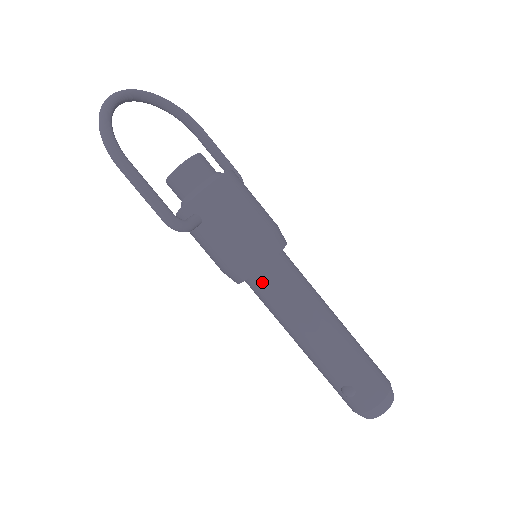
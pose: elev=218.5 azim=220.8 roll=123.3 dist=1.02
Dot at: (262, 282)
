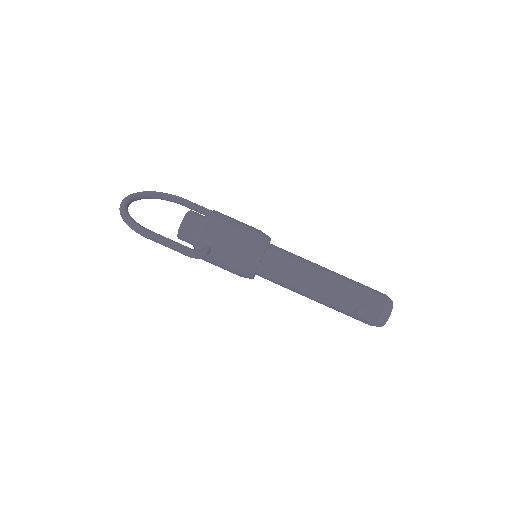
Dot at: (267, 268)
